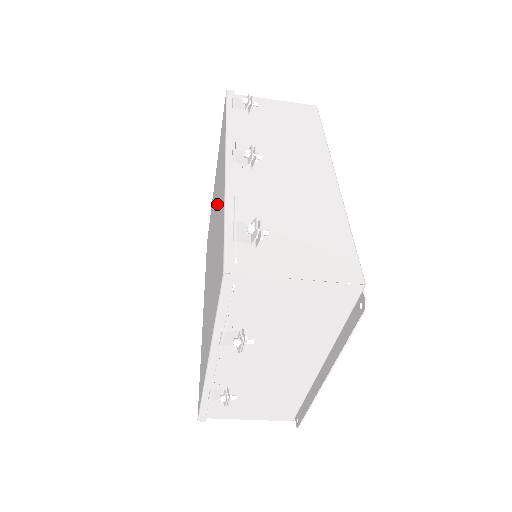
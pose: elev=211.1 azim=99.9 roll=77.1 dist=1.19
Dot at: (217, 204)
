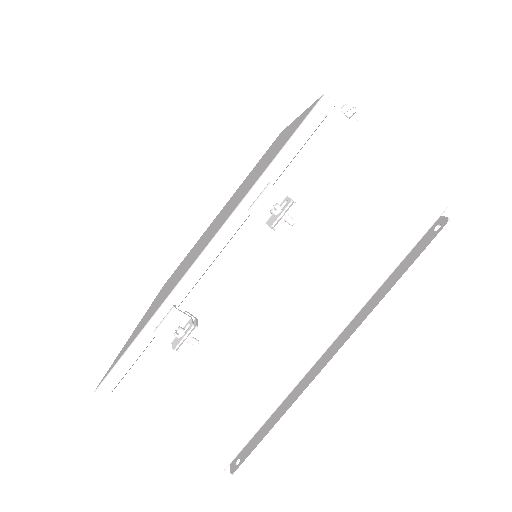
Dot at: (248, 179)
